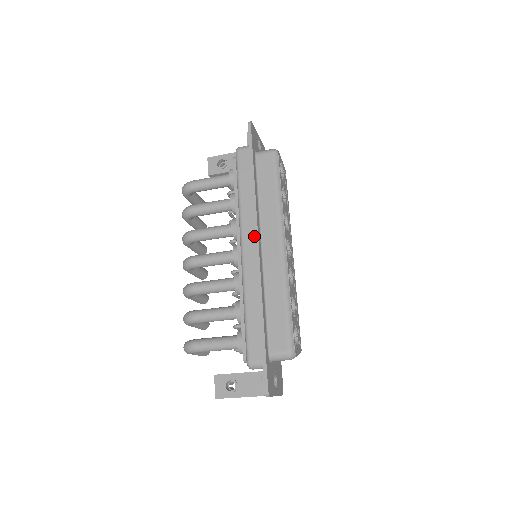
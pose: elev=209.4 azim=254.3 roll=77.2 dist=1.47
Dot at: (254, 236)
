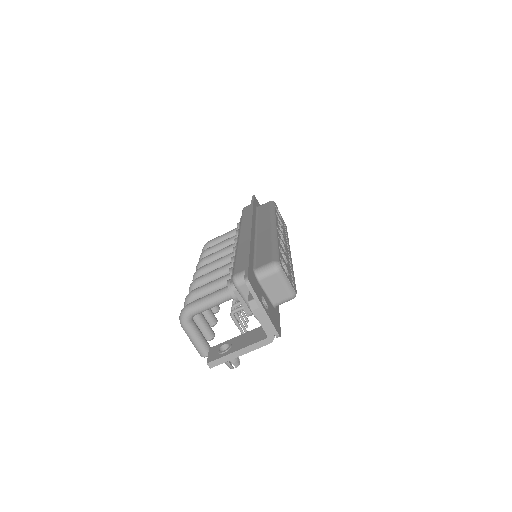
Dot at: occluded
